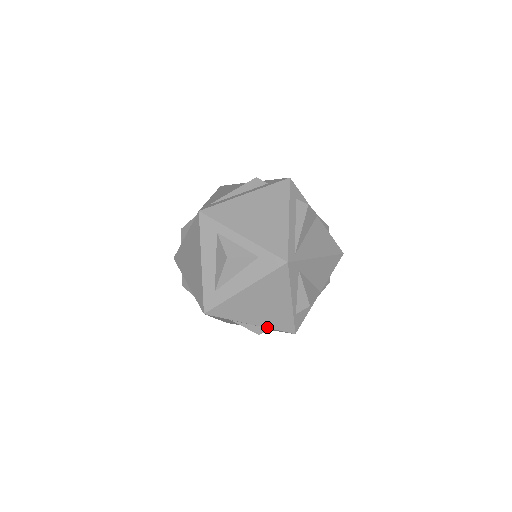
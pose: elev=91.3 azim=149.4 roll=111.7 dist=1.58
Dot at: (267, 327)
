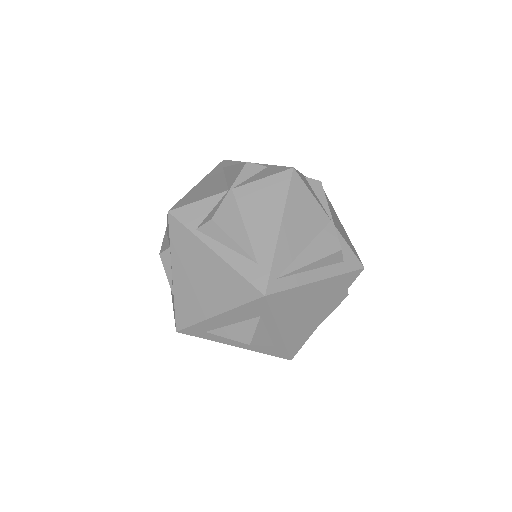
Dot at: occluded
